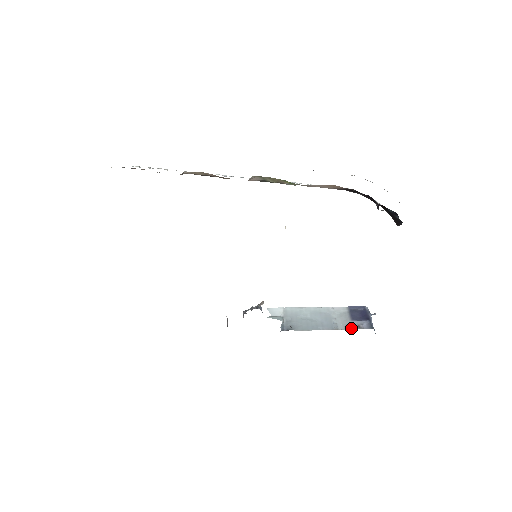
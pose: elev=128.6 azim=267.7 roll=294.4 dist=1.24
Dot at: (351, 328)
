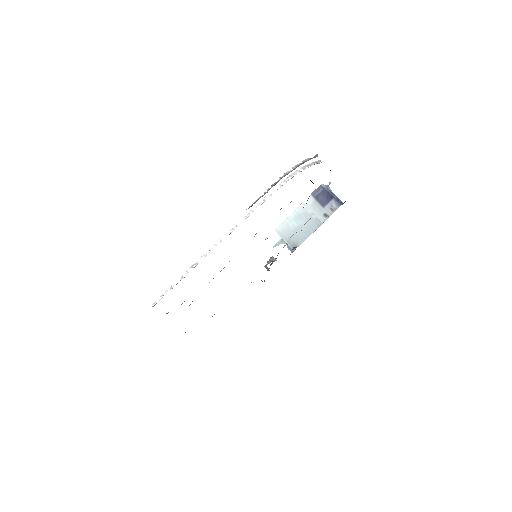
Dot at: (328, 216)
